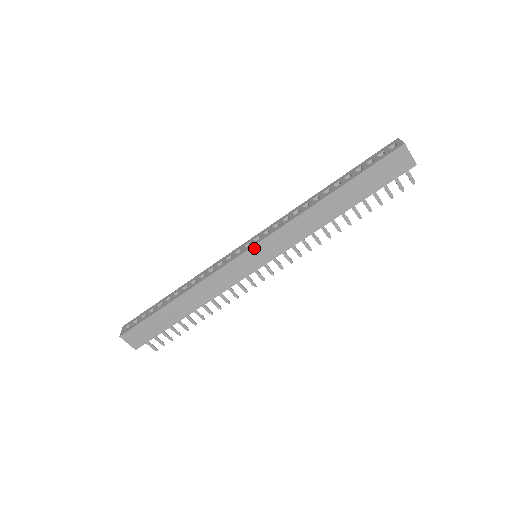
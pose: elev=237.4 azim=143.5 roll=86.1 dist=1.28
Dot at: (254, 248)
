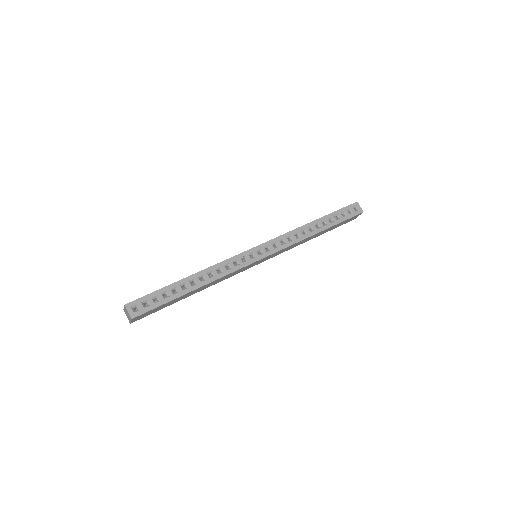
Dot at: (267, 257)
